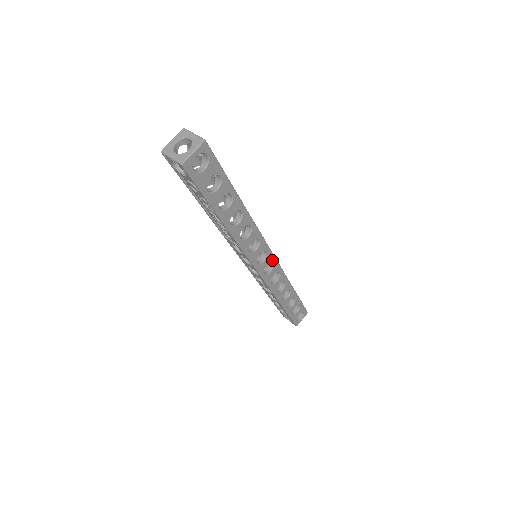
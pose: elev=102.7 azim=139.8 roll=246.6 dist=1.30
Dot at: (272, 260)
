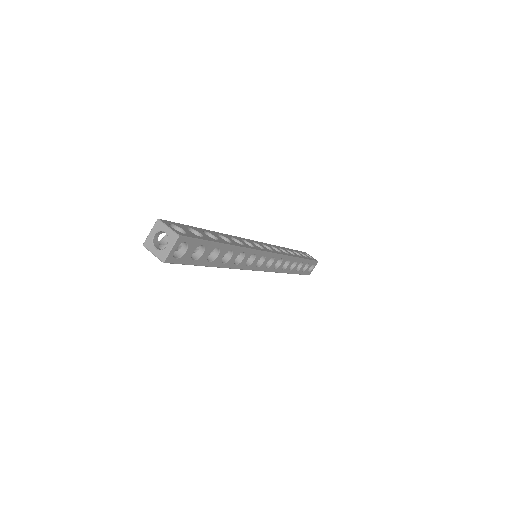
Dot at: (271, 256)
